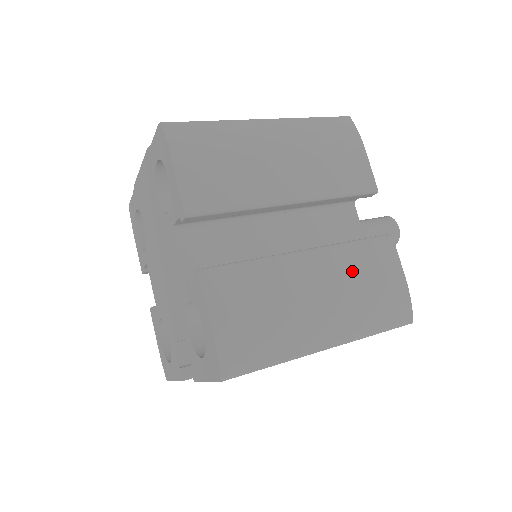
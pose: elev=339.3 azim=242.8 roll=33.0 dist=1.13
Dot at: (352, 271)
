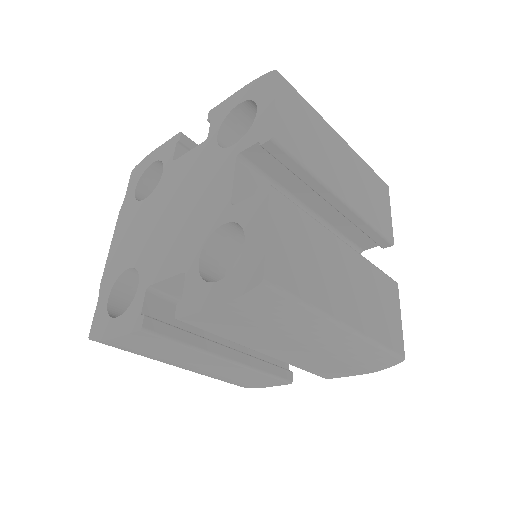
Dot at: occluded
